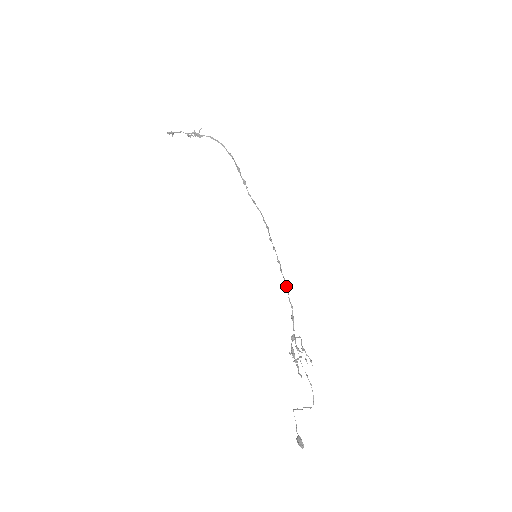
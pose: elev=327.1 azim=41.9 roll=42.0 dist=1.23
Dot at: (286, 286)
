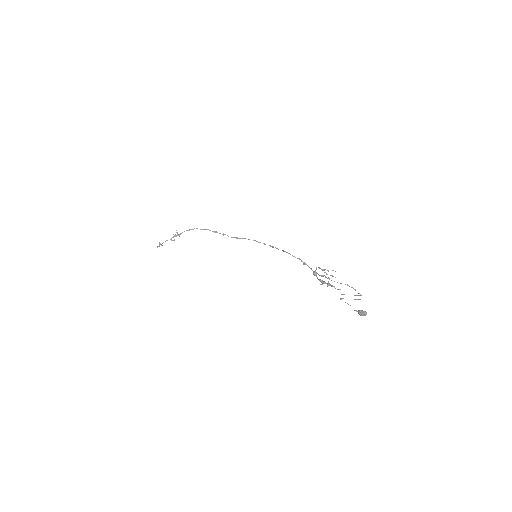
Dot at: occluded
